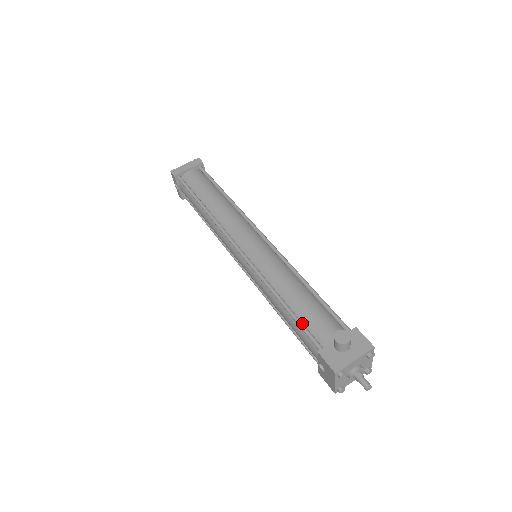
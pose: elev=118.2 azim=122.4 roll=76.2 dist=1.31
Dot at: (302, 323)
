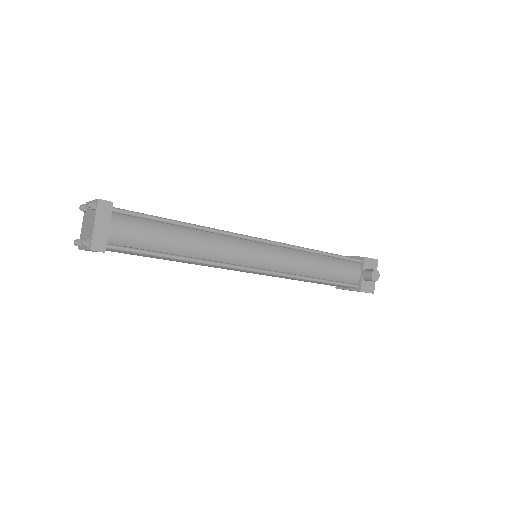
Dot at: (339, 282)
